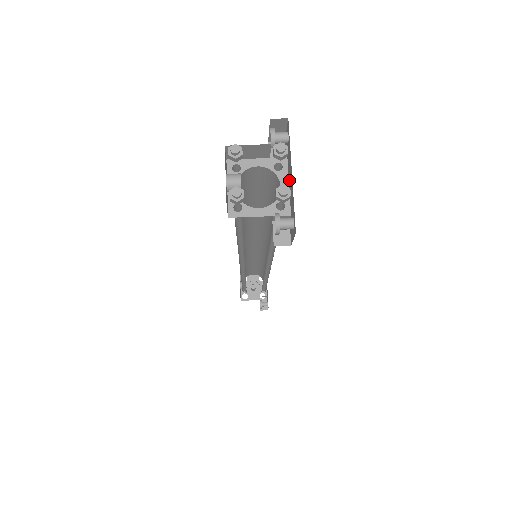
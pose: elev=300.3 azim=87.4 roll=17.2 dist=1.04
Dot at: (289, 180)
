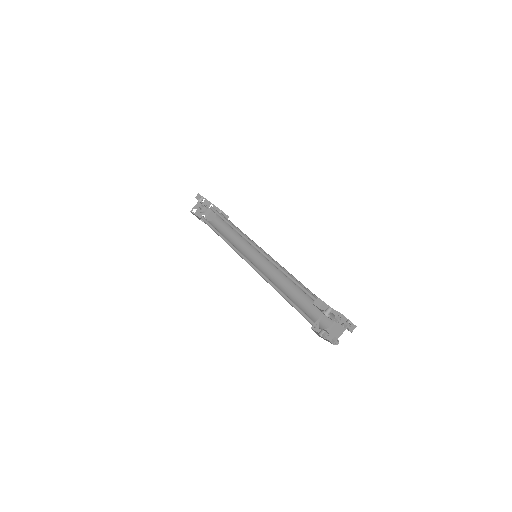
Dot at: (336, 312)
